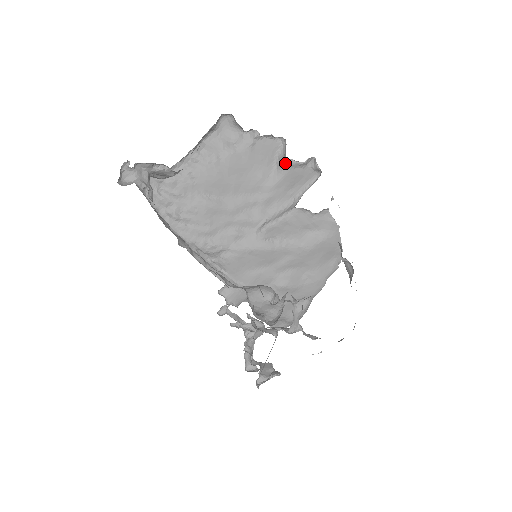
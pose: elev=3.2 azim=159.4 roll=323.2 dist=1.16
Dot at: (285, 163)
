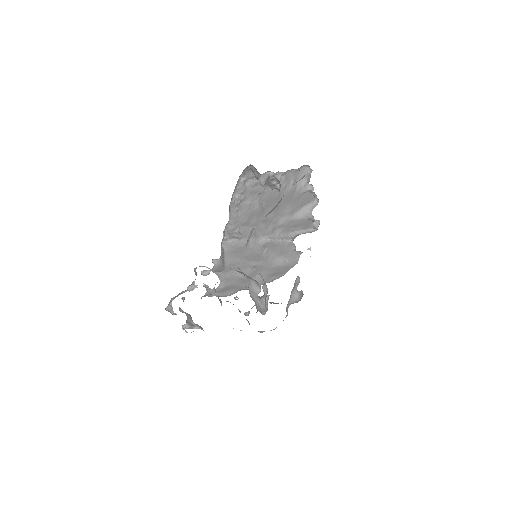
Dot at: (308, 214)
